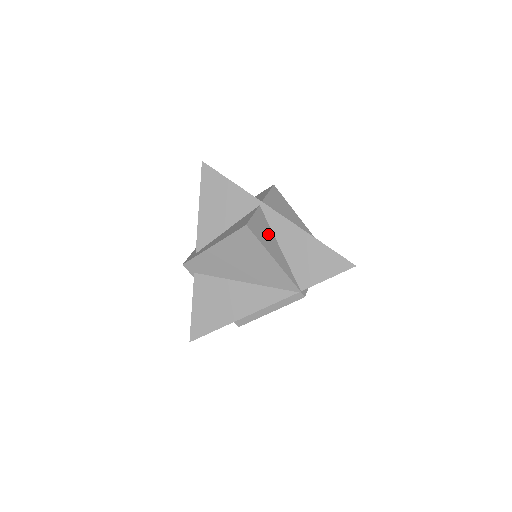
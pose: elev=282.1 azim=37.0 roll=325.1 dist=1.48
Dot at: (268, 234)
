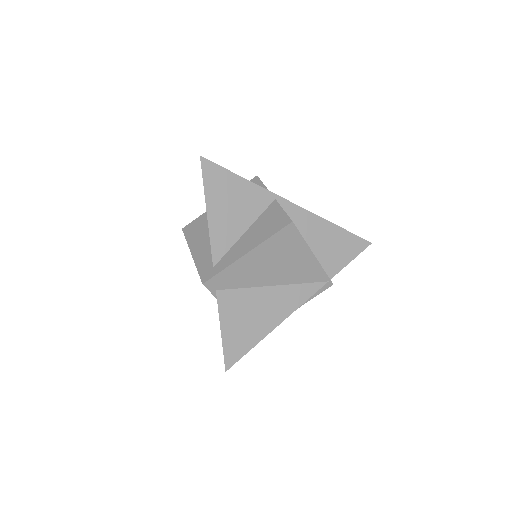
Dot at: occluded
